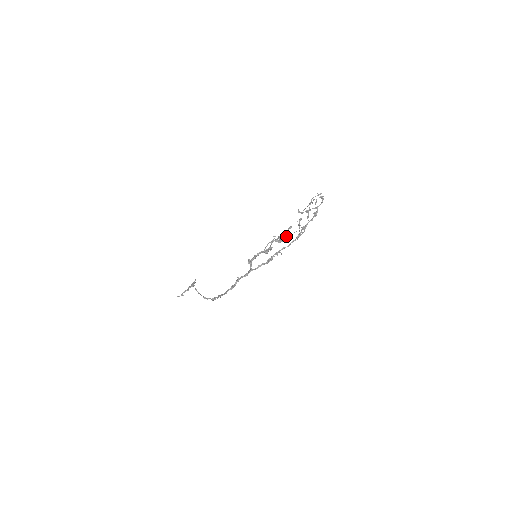
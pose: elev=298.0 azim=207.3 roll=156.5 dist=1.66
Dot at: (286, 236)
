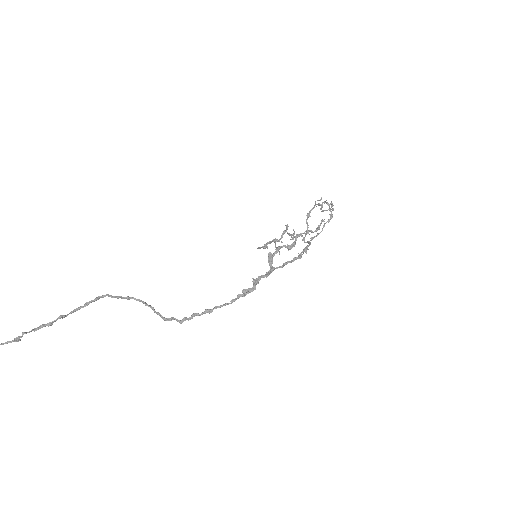
Dot at: (317, 230)
